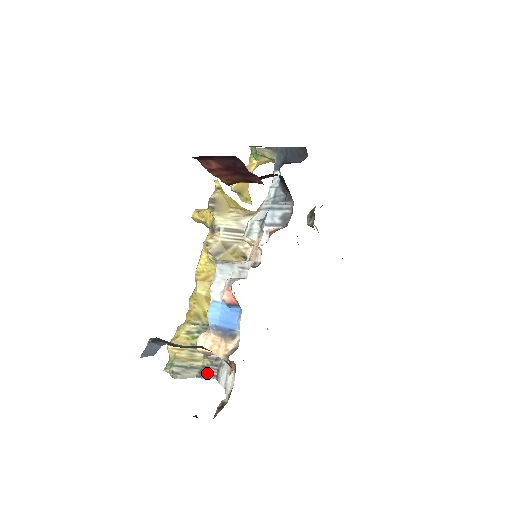
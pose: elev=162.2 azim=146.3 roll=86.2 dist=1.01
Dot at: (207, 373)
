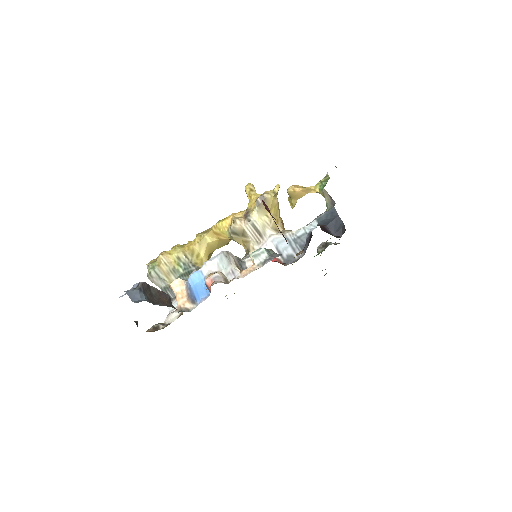
Dot at: (168, 292)
